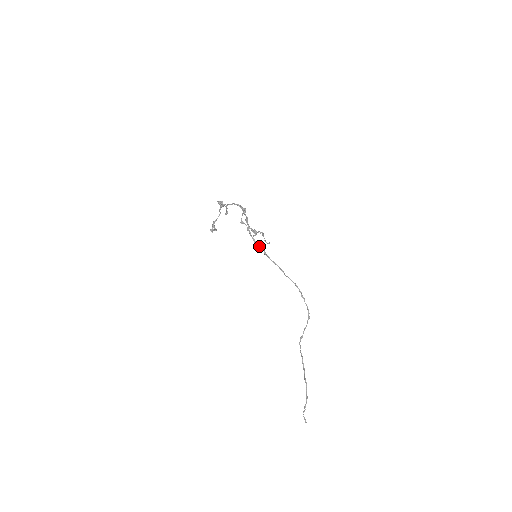
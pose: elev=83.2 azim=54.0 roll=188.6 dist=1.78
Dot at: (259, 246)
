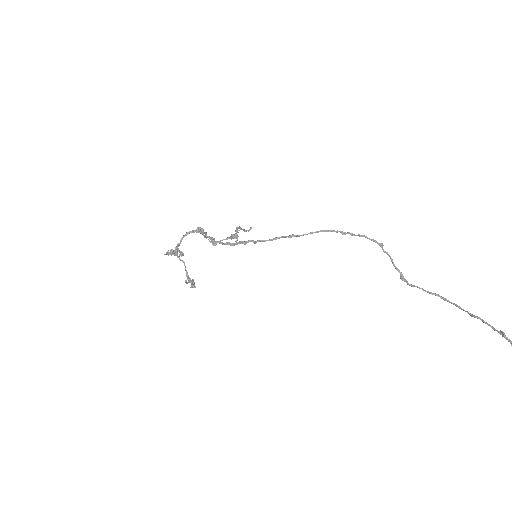
Dot at: (241, 243)
